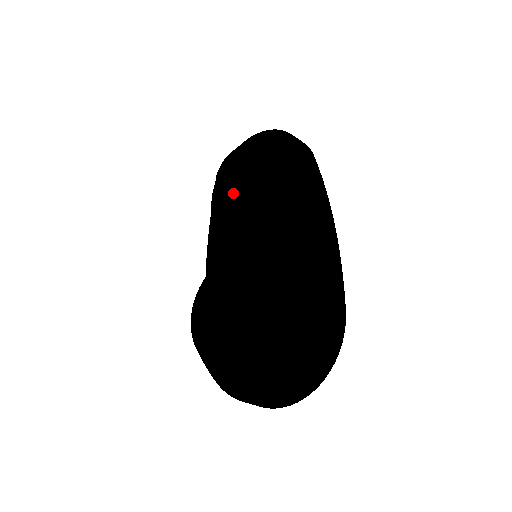
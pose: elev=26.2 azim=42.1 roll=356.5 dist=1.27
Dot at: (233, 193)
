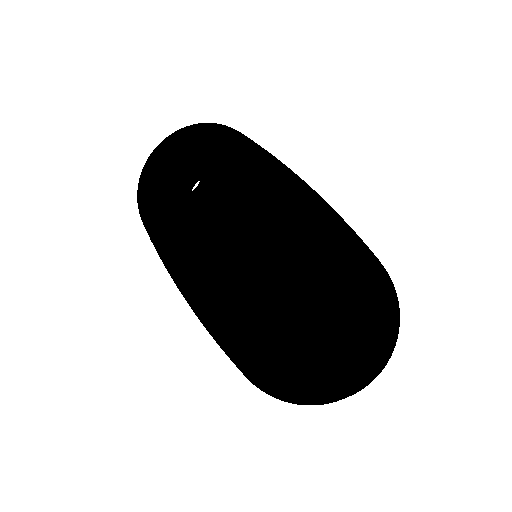
Dot at: (199, 200)
